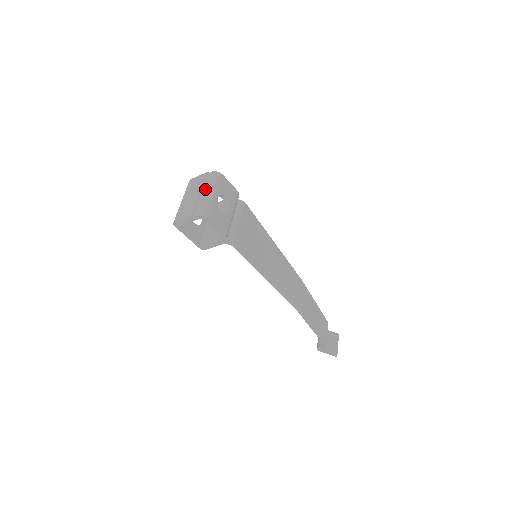
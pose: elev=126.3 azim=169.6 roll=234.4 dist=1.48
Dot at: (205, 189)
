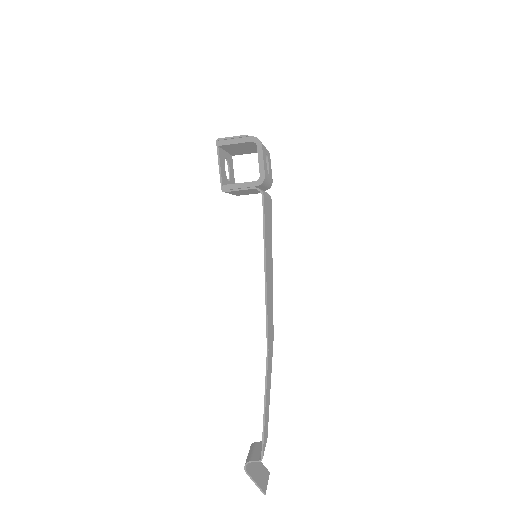
Dot at: occluded
